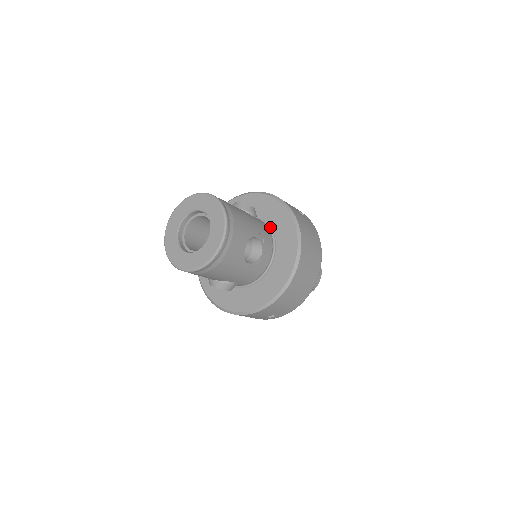
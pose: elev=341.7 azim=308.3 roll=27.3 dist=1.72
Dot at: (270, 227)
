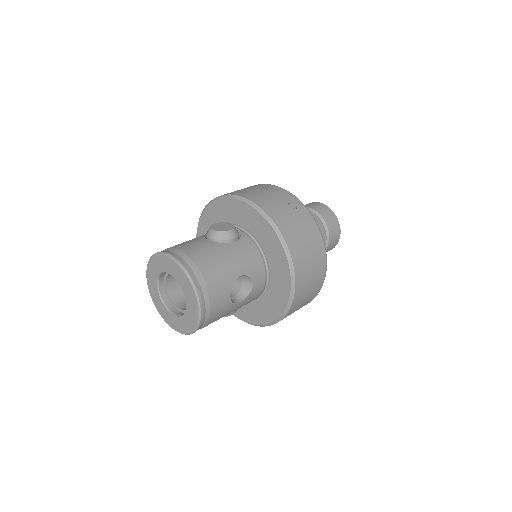
Dot at: (257, 242)
